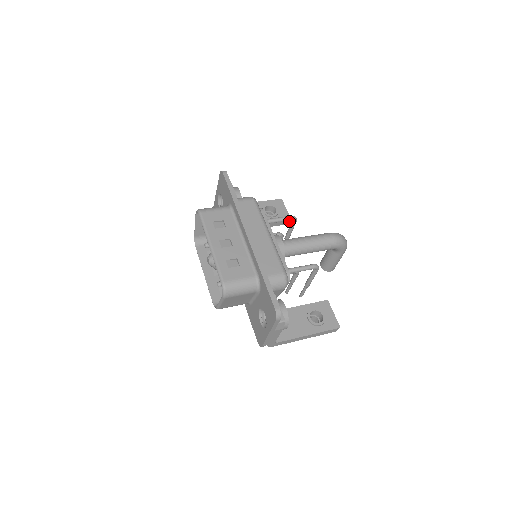
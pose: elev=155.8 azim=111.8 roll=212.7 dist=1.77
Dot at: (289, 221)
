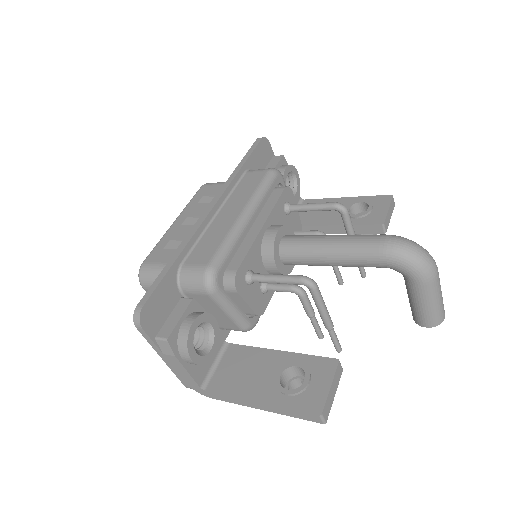
Dot at: (382, 227)
